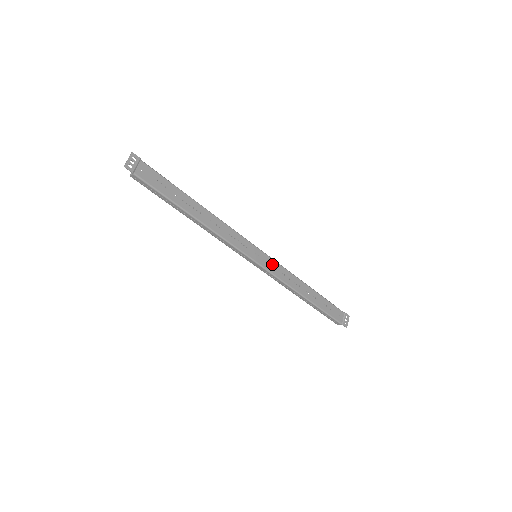
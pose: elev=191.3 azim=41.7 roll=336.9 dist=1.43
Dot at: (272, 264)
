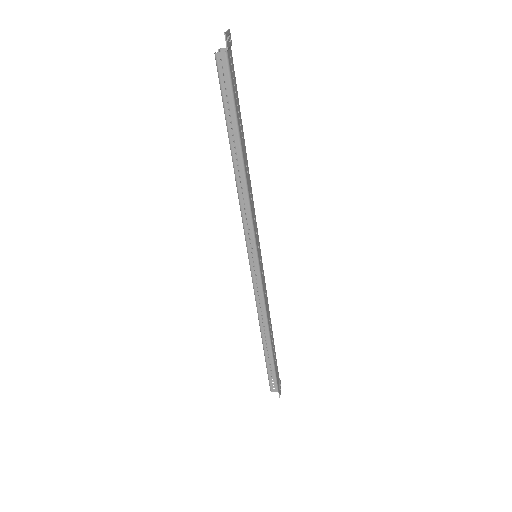
Dot at: (263, 276)
